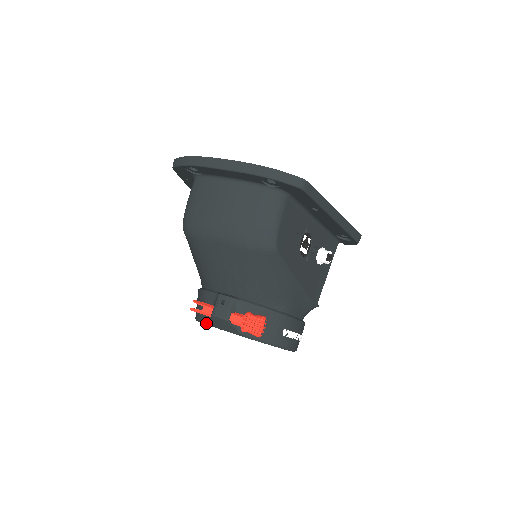
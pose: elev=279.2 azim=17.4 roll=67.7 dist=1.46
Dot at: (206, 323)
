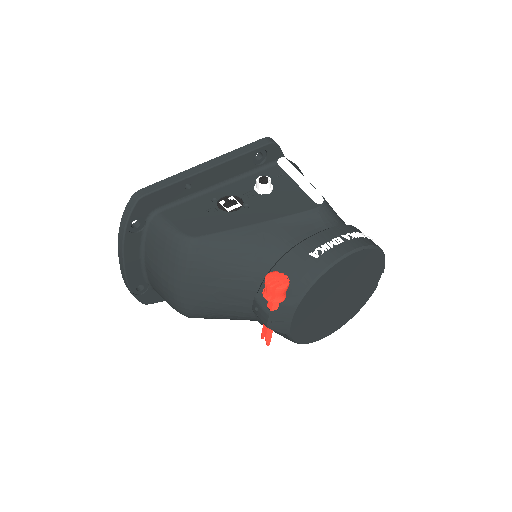
Dot at: (288, 336)
